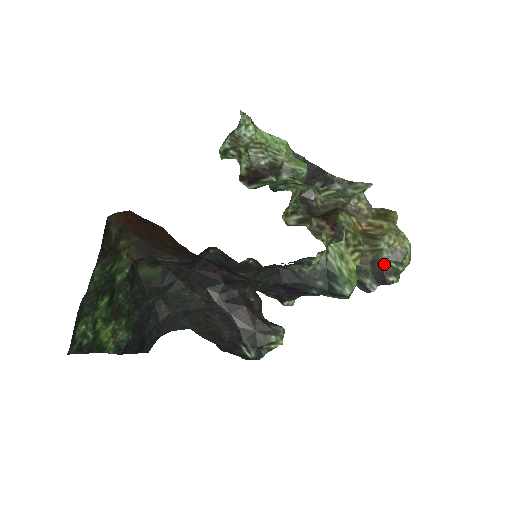
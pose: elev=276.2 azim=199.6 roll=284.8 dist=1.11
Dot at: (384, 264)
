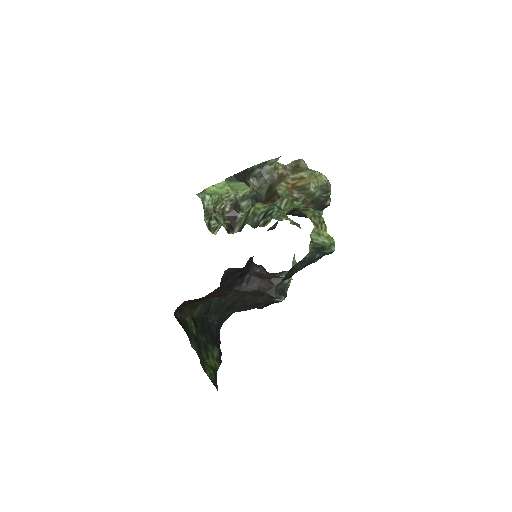
Dot at: (320, 199)
